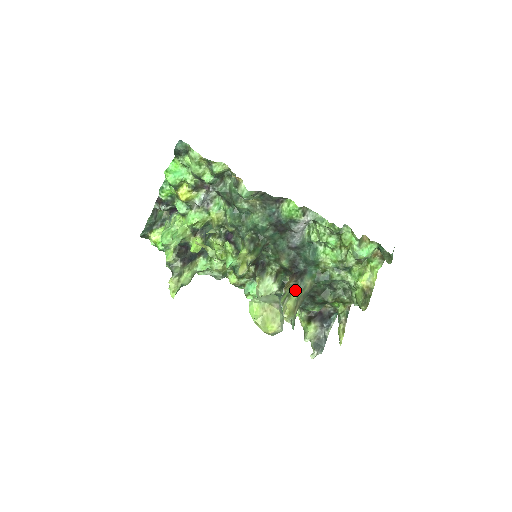
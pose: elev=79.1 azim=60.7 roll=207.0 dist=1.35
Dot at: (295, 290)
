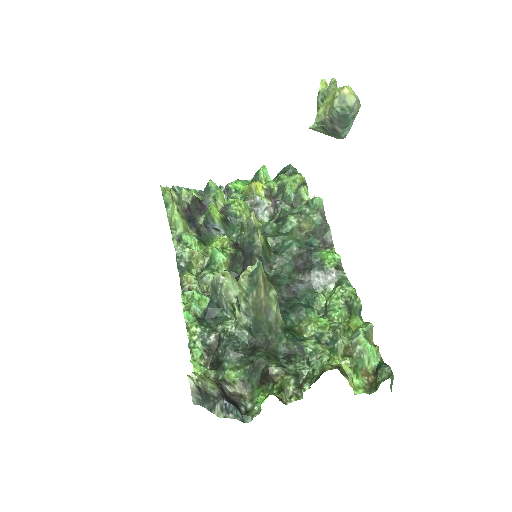
Dot at: (272, 286)
